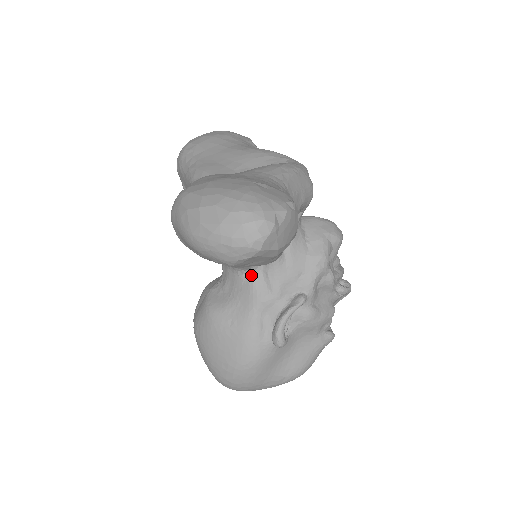
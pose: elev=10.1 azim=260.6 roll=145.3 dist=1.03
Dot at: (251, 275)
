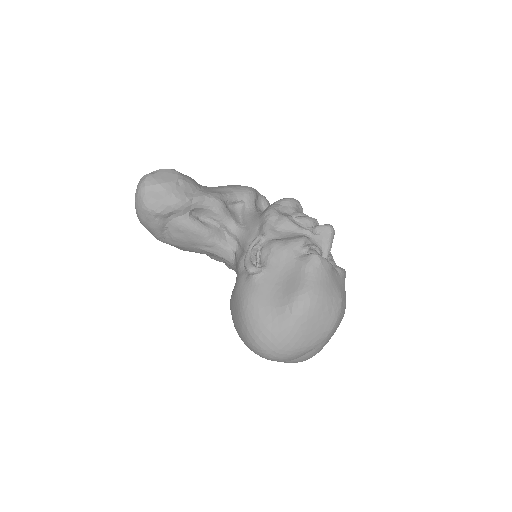
Dot at: (235, 255)
